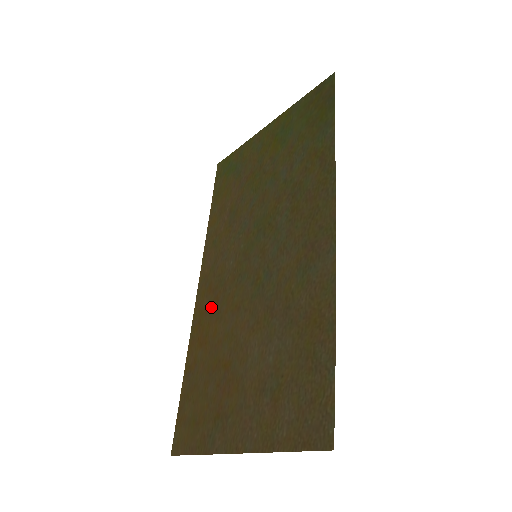
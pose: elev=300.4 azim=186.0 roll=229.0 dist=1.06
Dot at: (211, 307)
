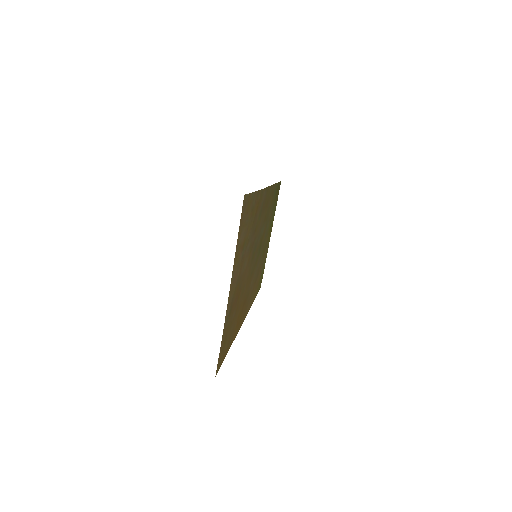
Dot at: (243, 307)
